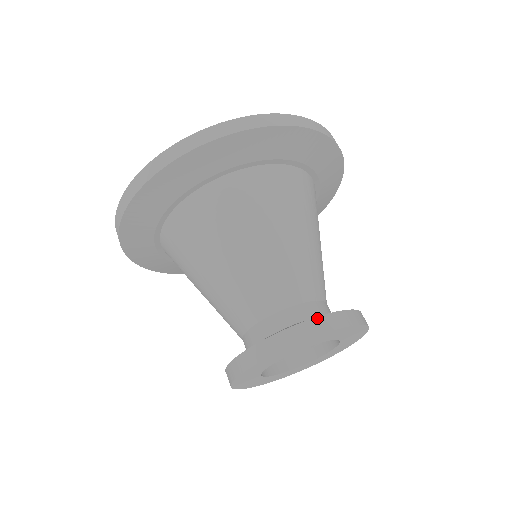
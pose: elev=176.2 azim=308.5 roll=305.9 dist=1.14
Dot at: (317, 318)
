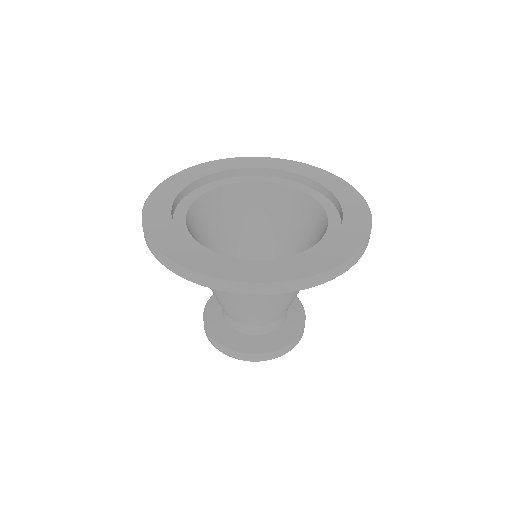
Dot at: (237, 352)
